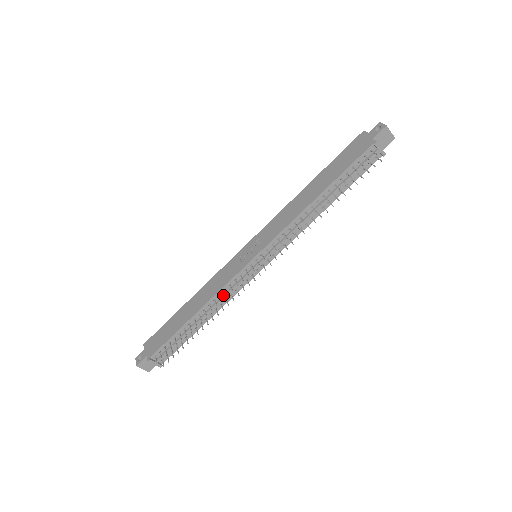
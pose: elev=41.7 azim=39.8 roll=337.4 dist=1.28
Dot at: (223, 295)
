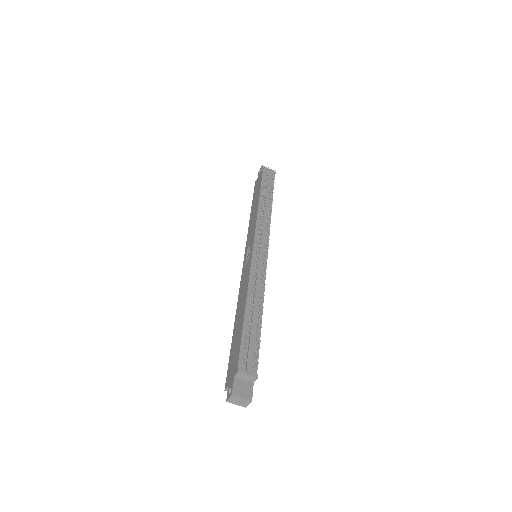
Dot at: occluded
